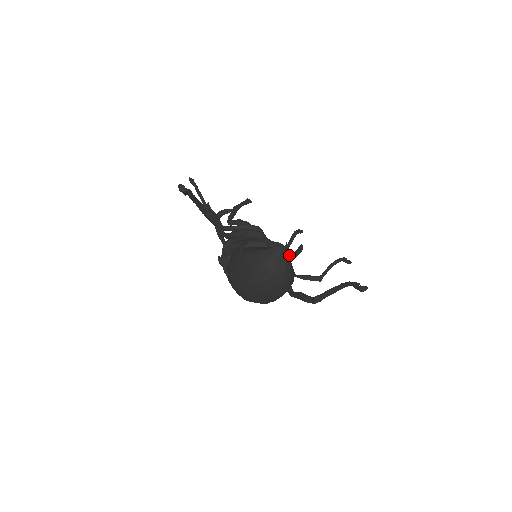
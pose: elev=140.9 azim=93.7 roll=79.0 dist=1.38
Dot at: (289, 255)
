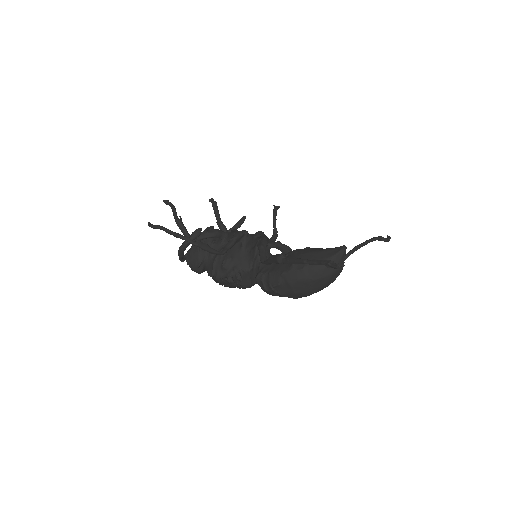
Dot at: (229, 230)
